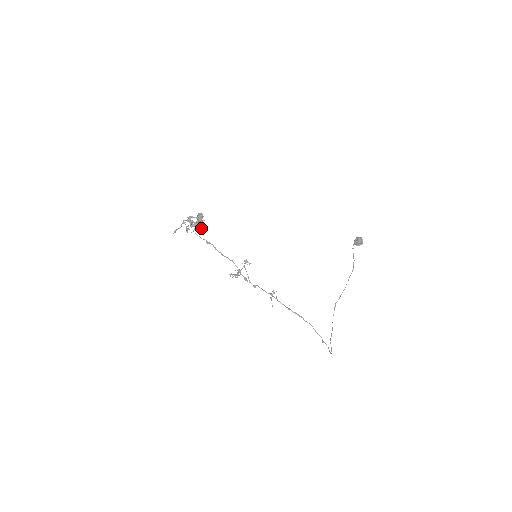
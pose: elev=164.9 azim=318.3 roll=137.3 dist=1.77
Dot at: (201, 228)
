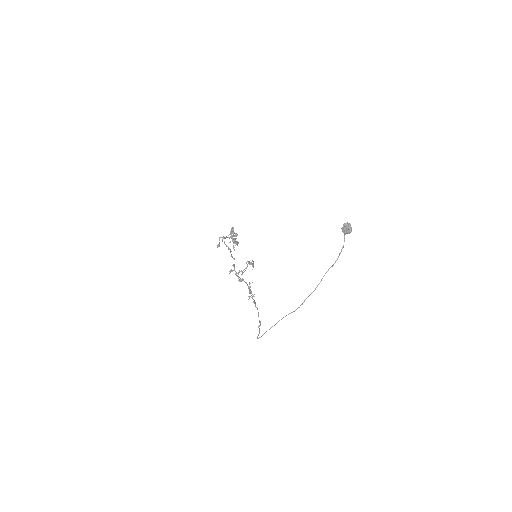
Dot at: (237, 242)
